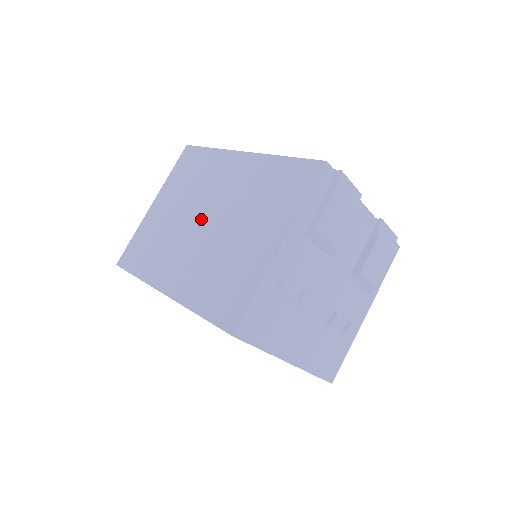
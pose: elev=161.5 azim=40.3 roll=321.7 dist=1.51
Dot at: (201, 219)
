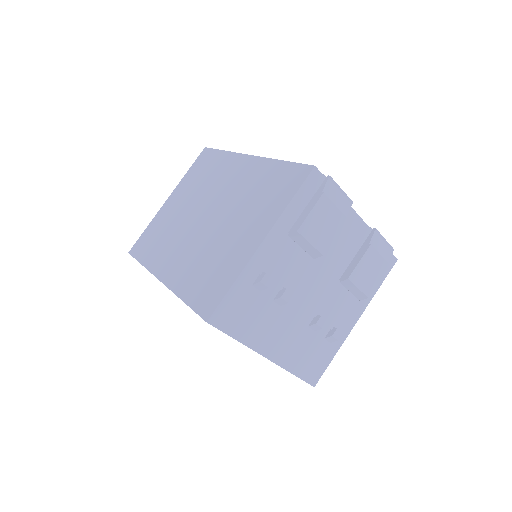
Dot at: (203, 215)
